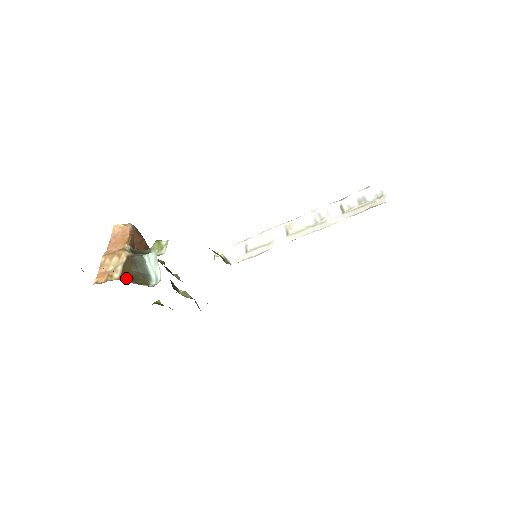
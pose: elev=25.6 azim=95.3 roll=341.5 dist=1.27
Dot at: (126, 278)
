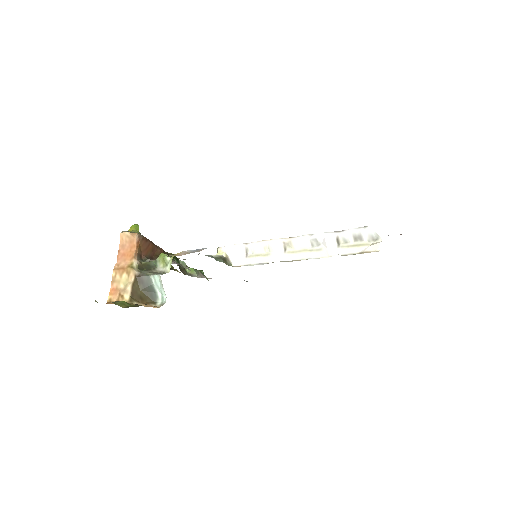
Dot at: (135, 299)
